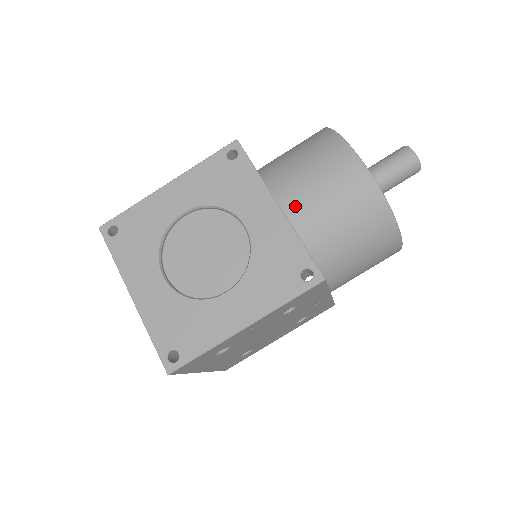
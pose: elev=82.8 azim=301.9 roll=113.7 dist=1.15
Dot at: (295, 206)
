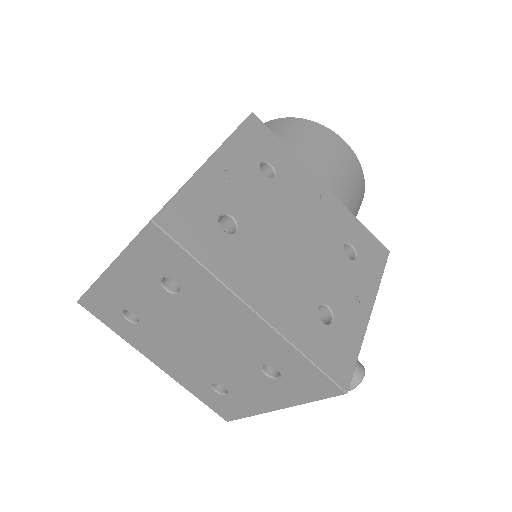
Dot at: occluded
